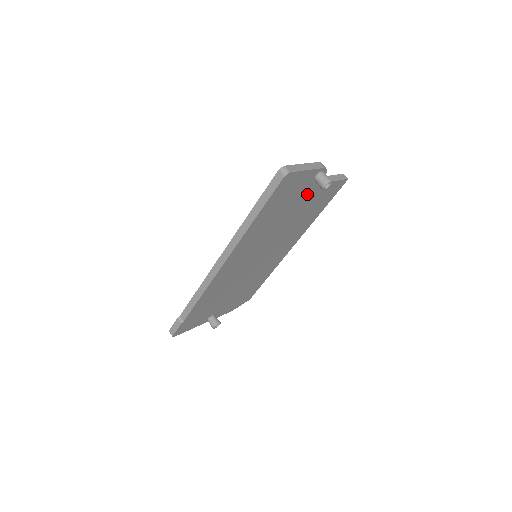
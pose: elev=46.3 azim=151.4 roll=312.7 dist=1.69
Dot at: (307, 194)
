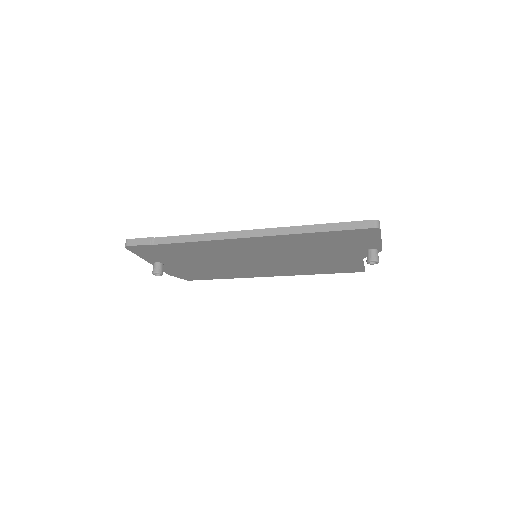
Dot at: (347, 253)
